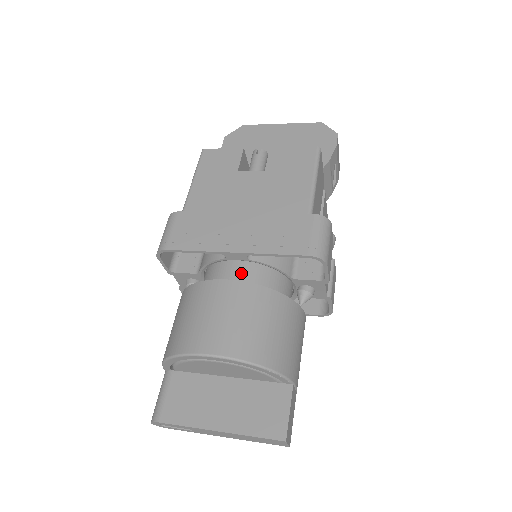
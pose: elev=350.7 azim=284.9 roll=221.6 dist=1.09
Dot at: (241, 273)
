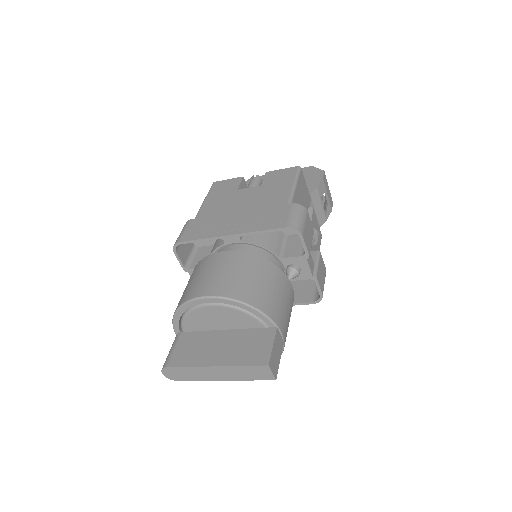
Dot at: occluded
